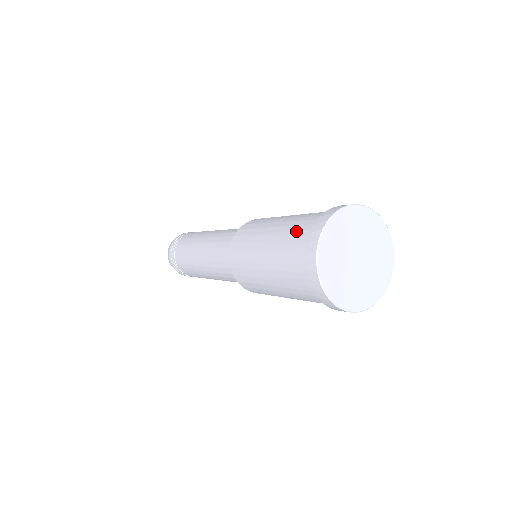
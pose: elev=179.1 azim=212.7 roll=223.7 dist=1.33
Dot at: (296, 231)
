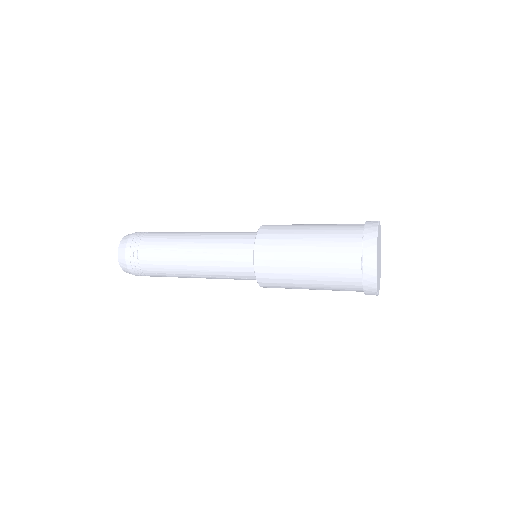
Dot at: (342, 238)
